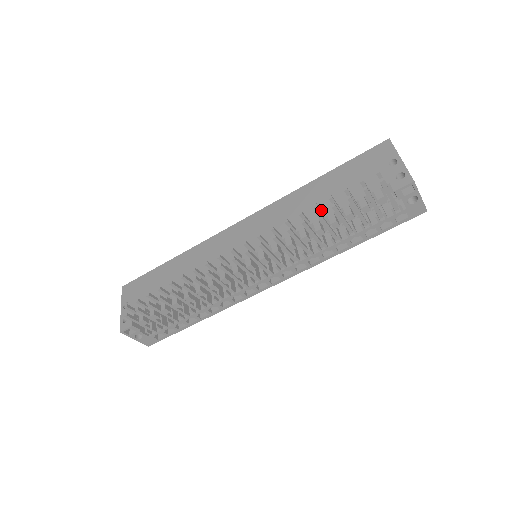
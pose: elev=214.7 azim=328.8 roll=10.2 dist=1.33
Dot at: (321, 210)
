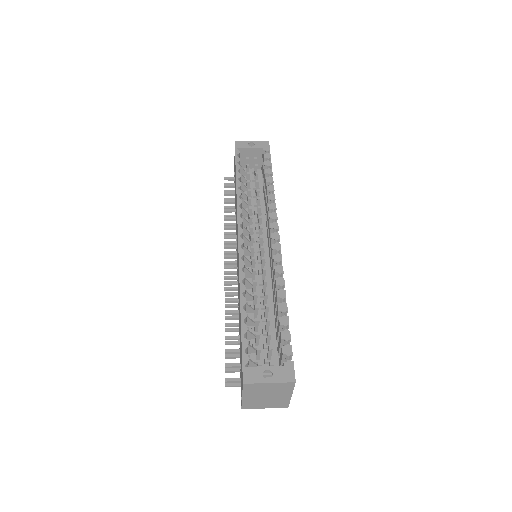
Dot at: (235, 326)
